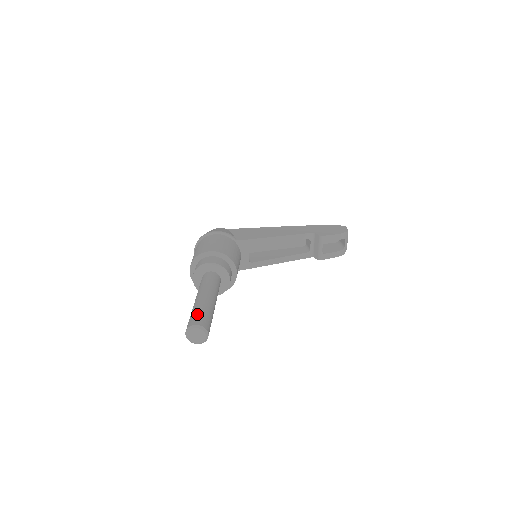
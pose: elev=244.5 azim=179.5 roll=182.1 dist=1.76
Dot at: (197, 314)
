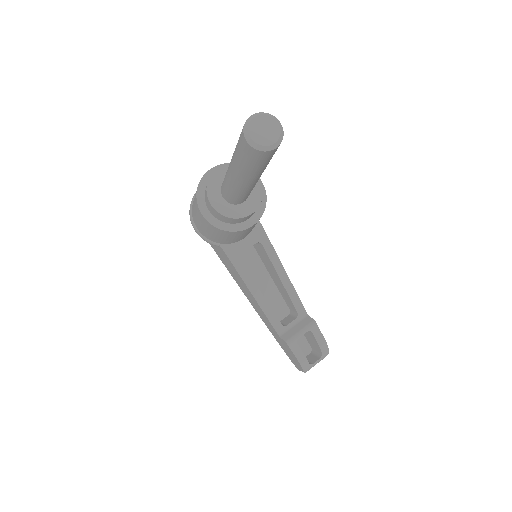
Dot at: occluded
